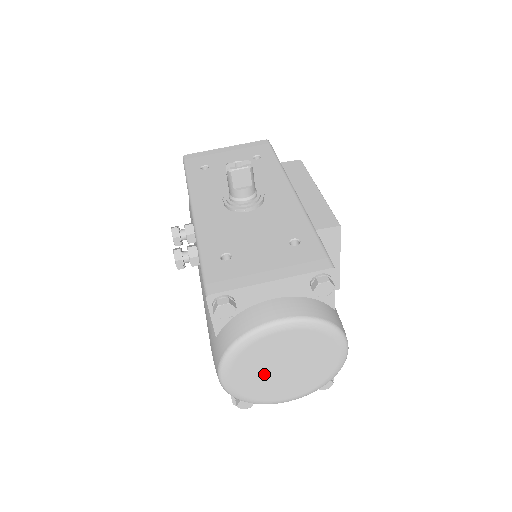
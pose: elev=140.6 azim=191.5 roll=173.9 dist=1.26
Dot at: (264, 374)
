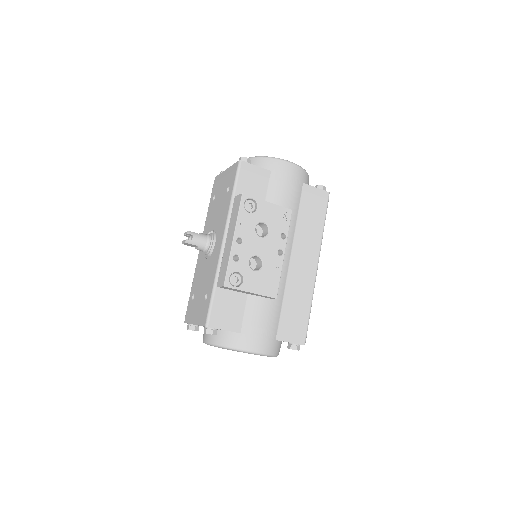
Dot at: occluded
